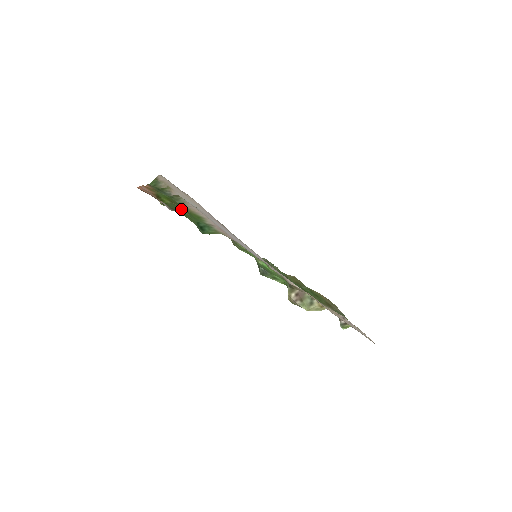
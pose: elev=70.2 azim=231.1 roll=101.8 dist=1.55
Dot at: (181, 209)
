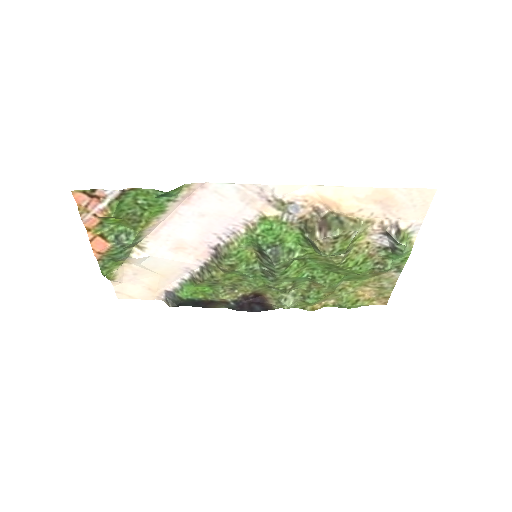
Dot at: (134, 203)
